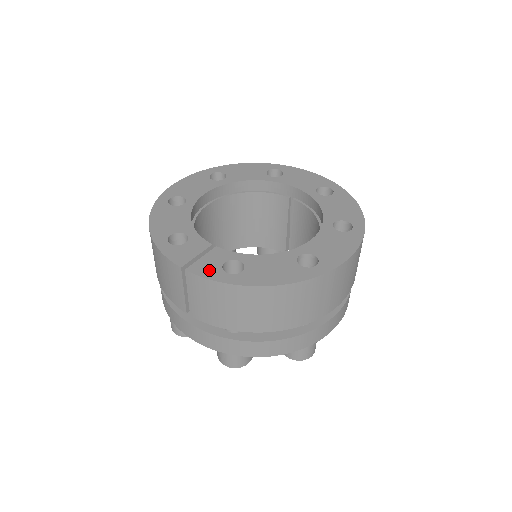
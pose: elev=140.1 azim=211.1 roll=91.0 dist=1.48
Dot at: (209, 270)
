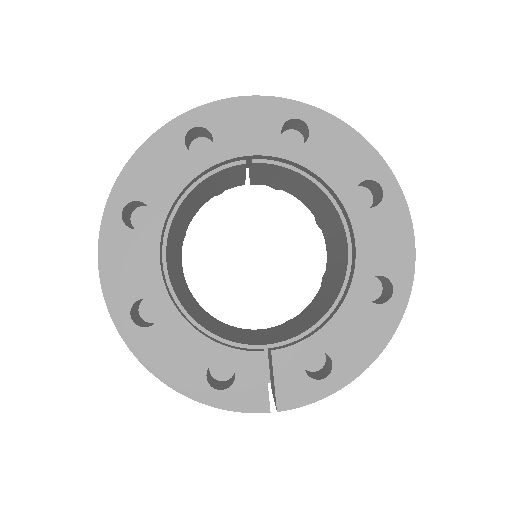
Dot at: (300, 392)
